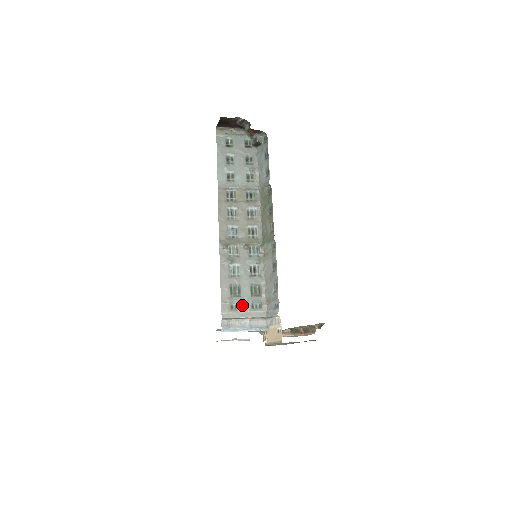
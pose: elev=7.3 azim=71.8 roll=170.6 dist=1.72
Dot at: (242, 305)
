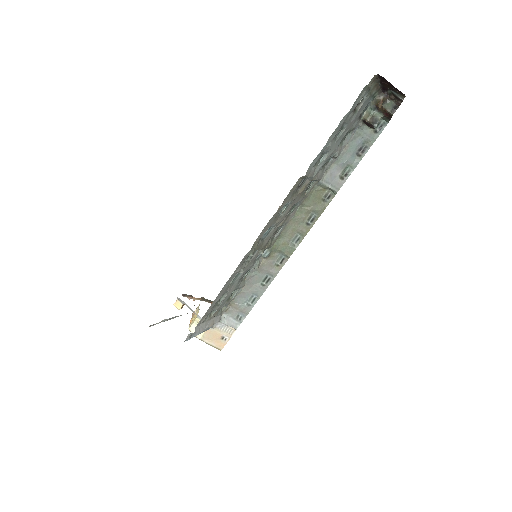
Dot at: (214, 313)
